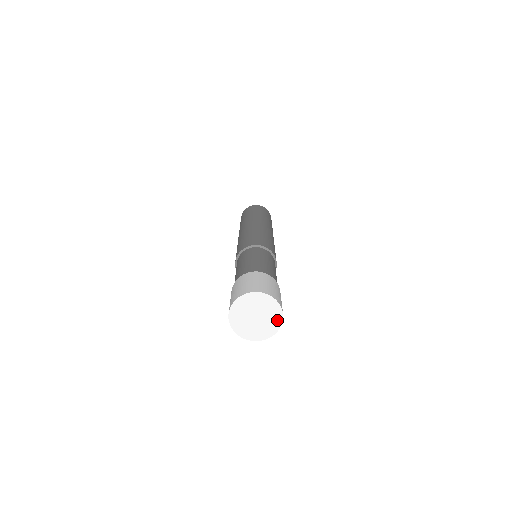
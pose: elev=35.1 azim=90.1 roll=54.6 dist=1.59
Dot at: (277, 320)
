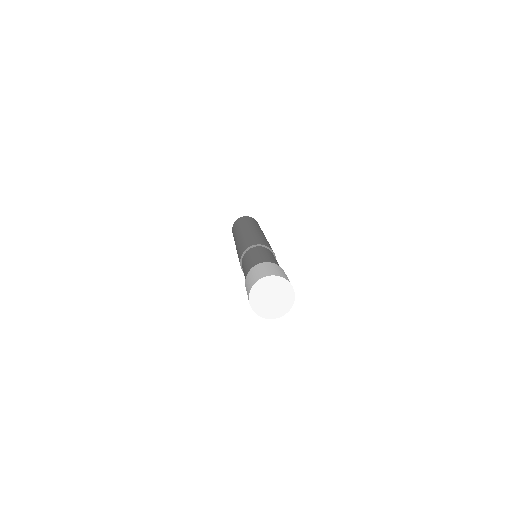
Dot at: (286, 286)
